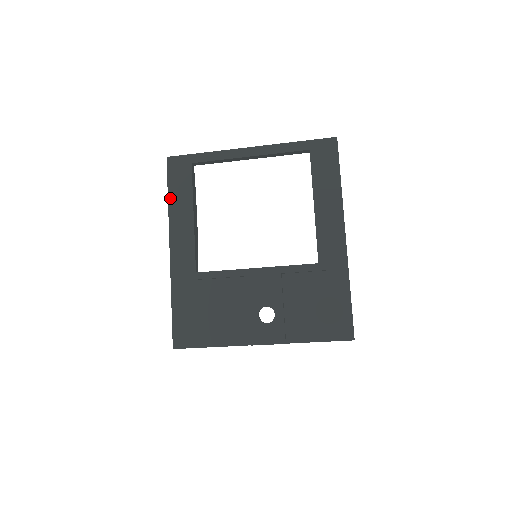
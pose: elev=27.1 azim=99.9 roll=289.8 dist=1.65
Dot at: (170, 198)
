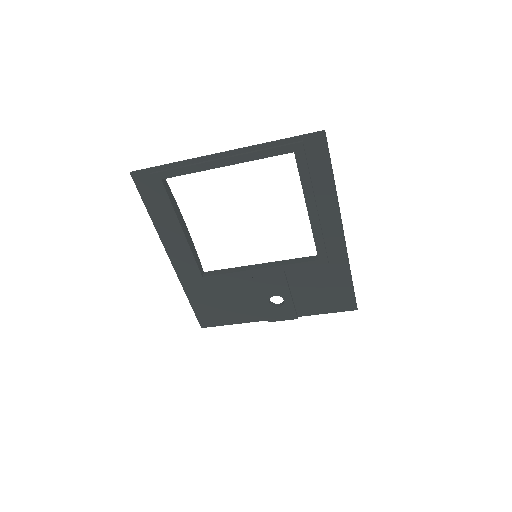
Dot at: (151, 214)
